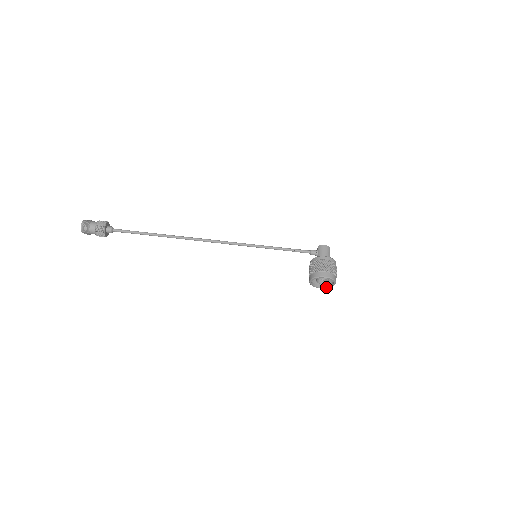
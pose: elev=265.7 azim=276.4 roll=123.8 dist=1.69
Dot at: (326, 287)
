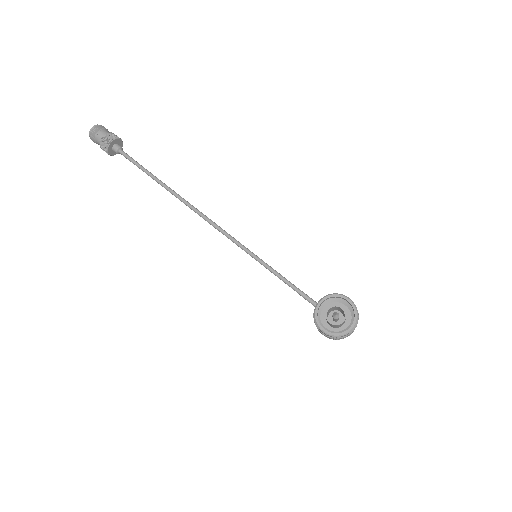
Dot at: (334, 332)
